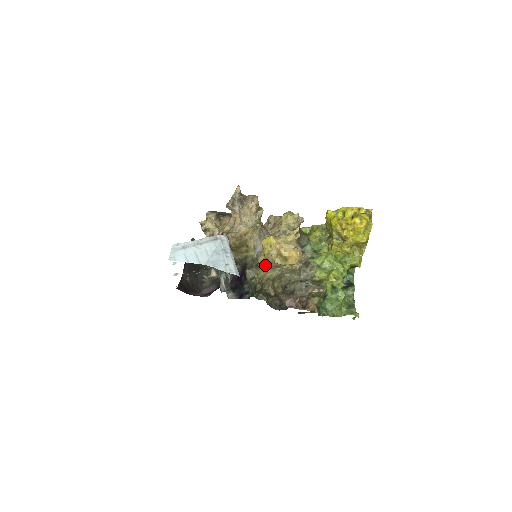
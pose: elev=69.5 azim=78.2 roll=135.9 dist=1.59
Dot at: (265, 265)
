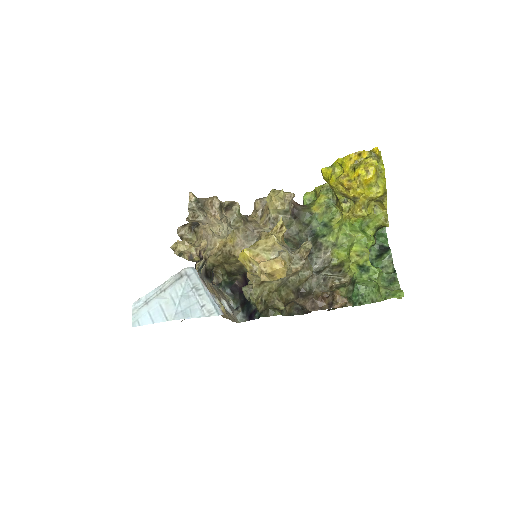
Dot at: (257, 281)
